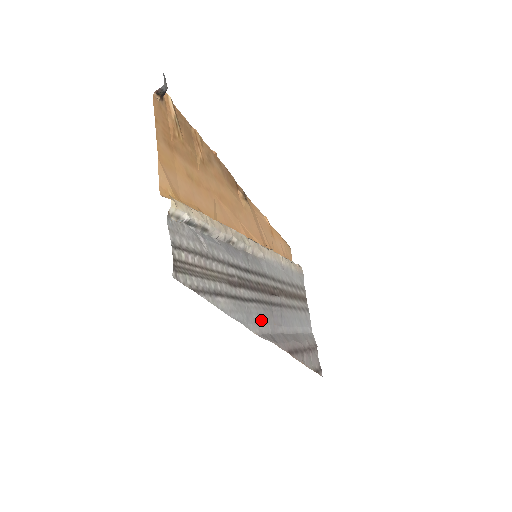
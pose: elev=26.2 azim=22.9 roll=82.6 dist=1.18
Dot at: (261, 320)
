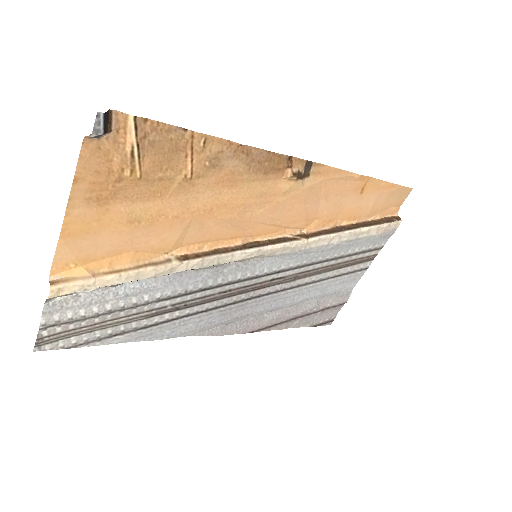
Dot at: (206, 323)
